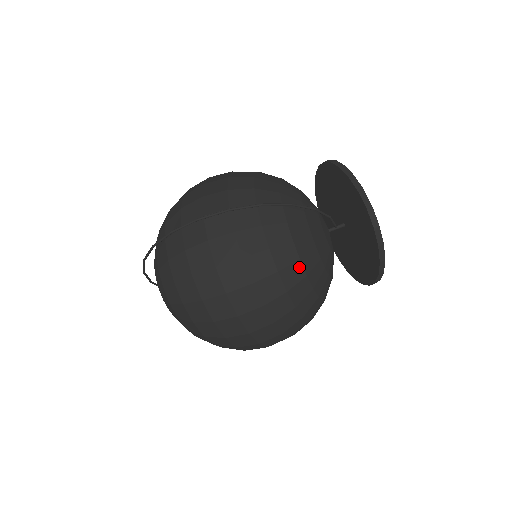
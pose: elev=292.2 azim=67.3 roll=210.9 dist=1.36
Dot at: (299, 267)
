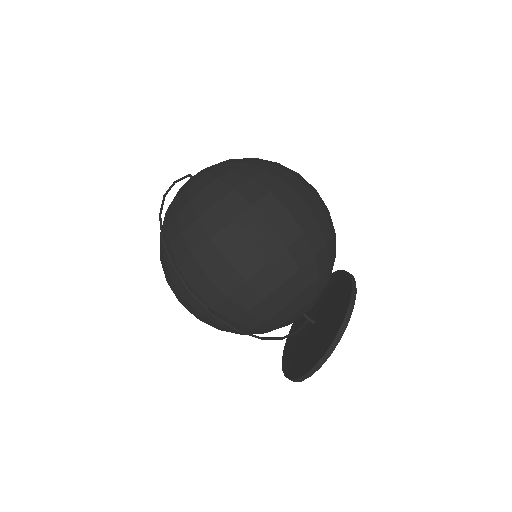
Dot at: occluded
